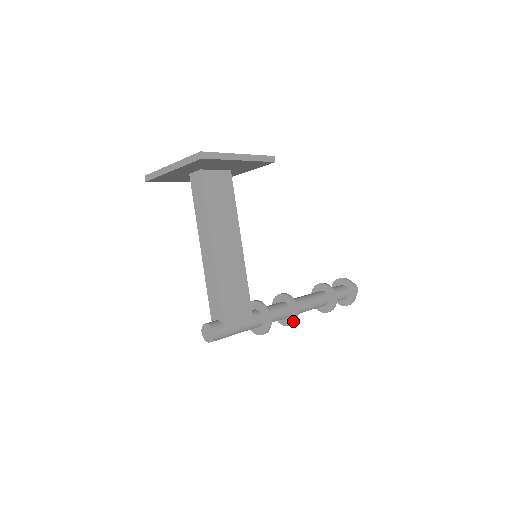
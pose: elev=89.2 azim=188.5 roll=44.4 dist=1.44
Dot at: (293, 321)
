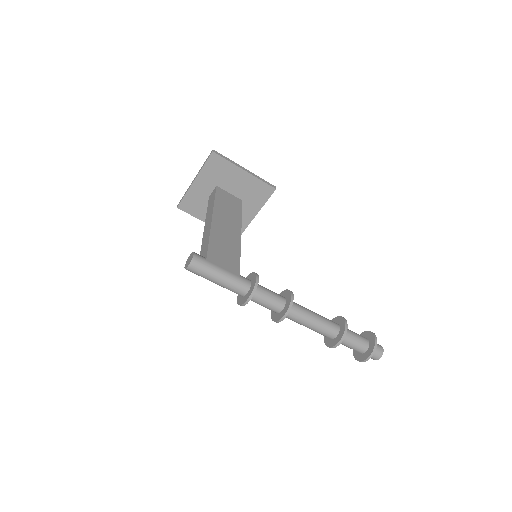
Dot at: (288, 307)
